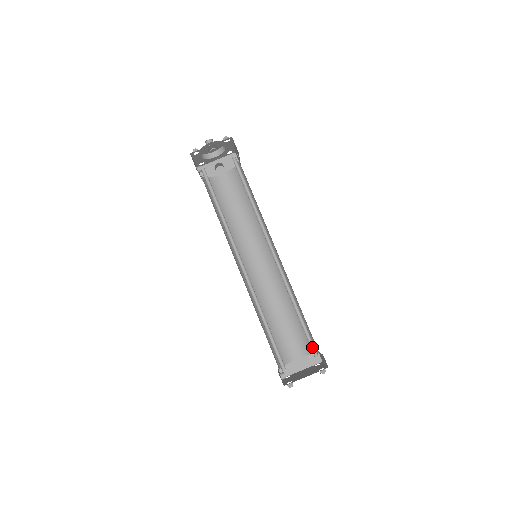
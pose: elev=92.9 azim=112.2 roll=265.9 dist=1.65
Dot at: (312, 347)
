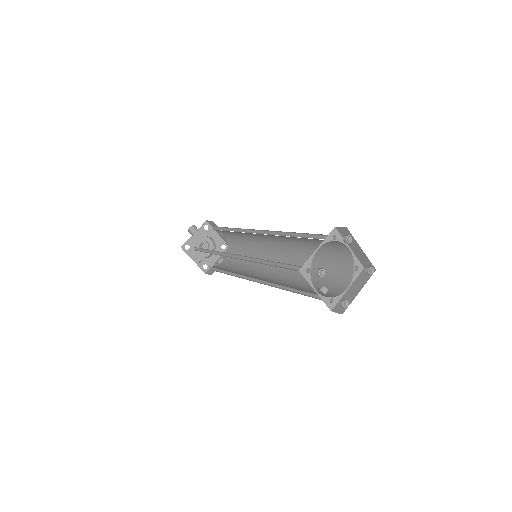
Dot at: occluded
